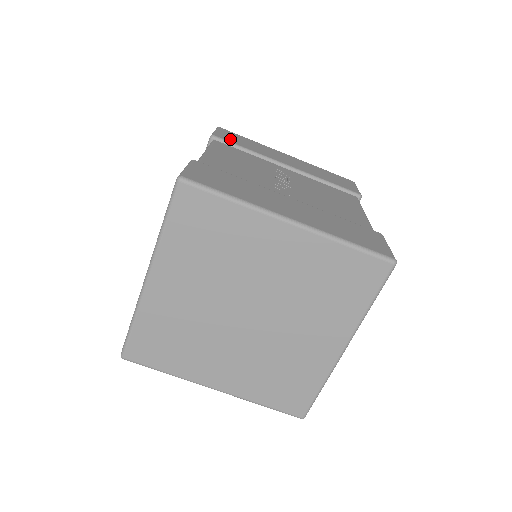
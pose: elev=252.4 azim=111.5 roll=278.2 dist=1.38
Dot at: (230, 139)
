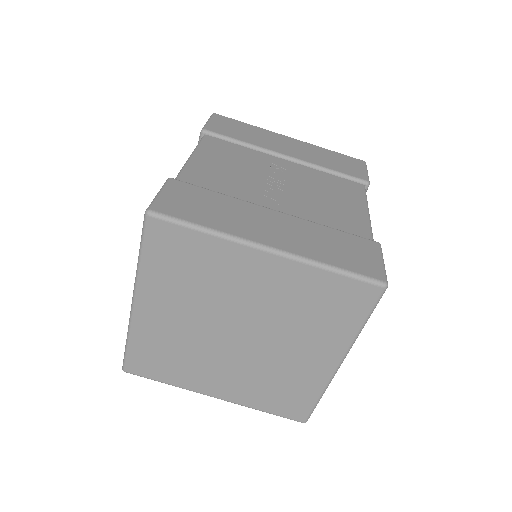
Dot at: (223, 130)
